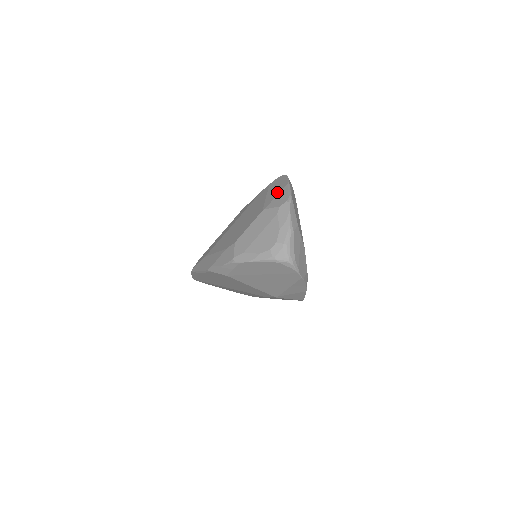
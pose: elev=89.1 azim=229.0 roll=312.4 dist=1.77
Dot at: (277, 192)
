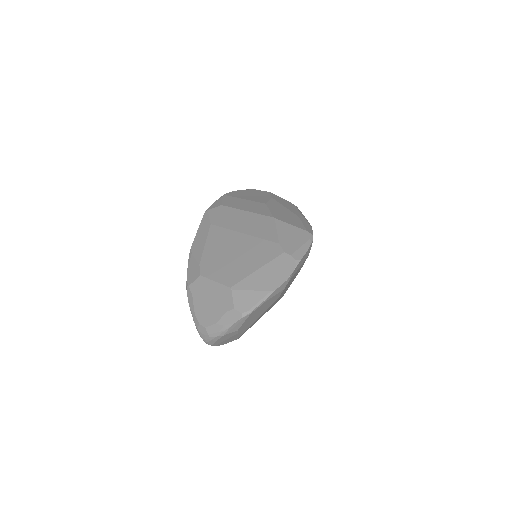
Dot at: (258, 286)
